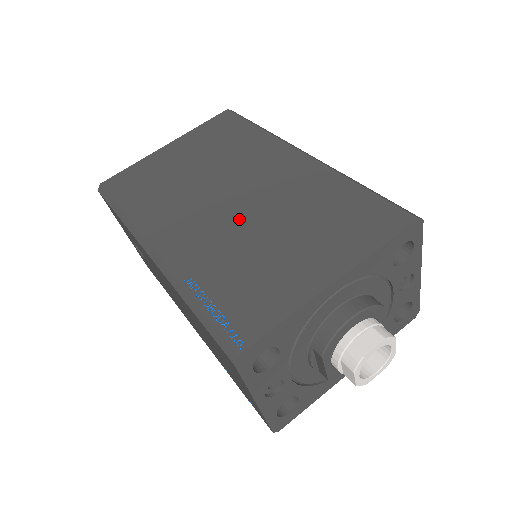
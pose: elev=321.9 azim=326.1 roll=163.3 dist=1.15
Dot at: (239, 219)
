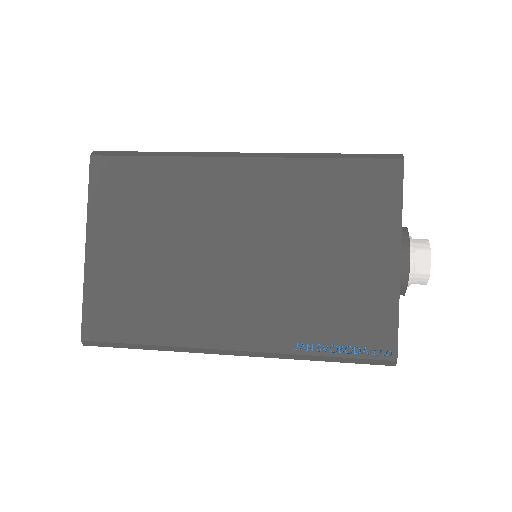
Dot at: (269, 267)
